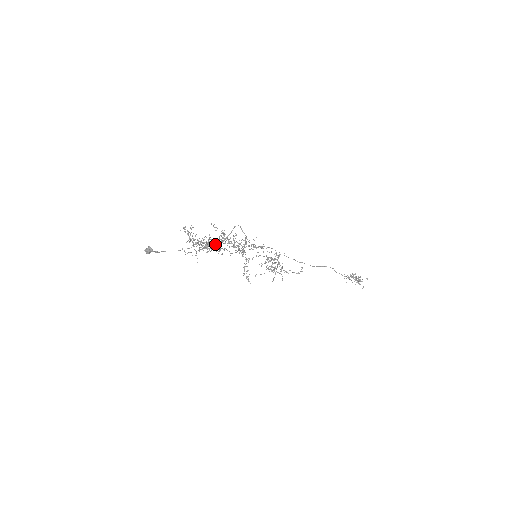
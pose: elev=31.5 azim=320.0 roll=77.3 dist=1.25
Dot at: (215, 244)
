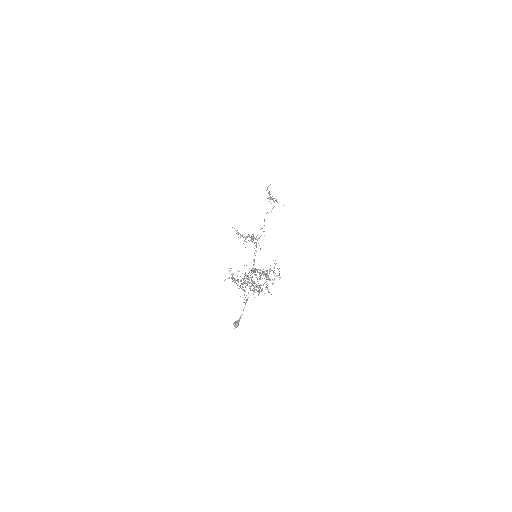
Dot at: (260, 288)
